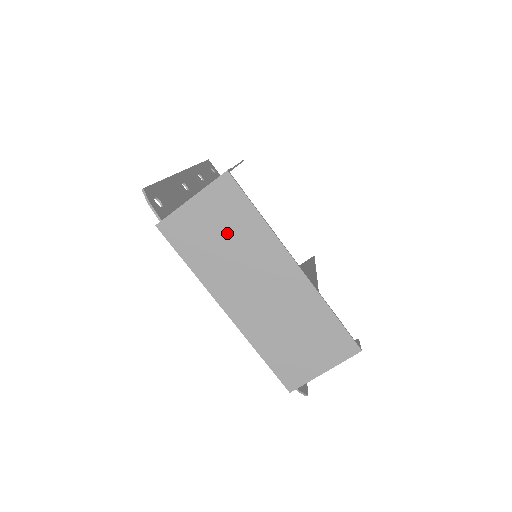
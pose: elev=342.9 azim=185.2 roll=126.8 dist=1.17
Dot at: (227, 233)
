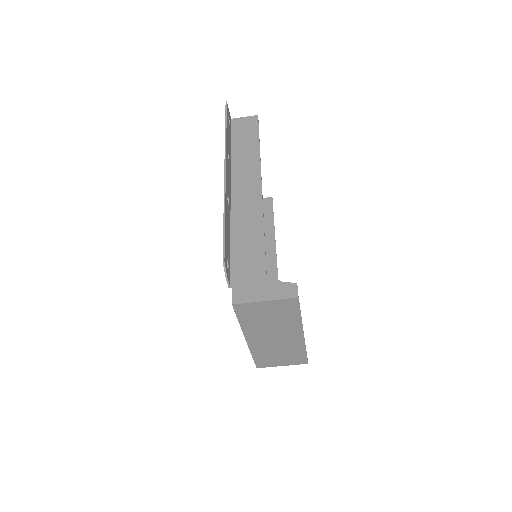
Dot at: (275, 317)
